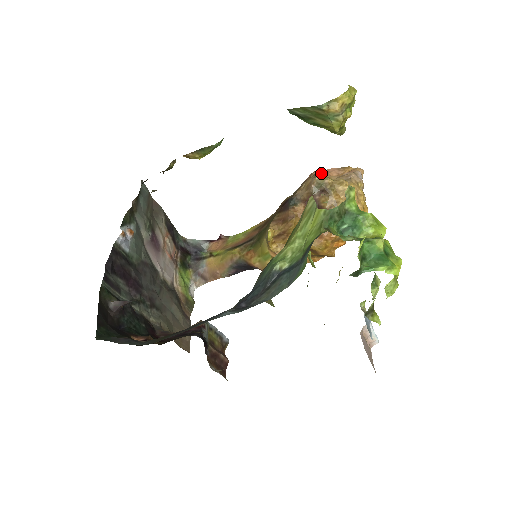
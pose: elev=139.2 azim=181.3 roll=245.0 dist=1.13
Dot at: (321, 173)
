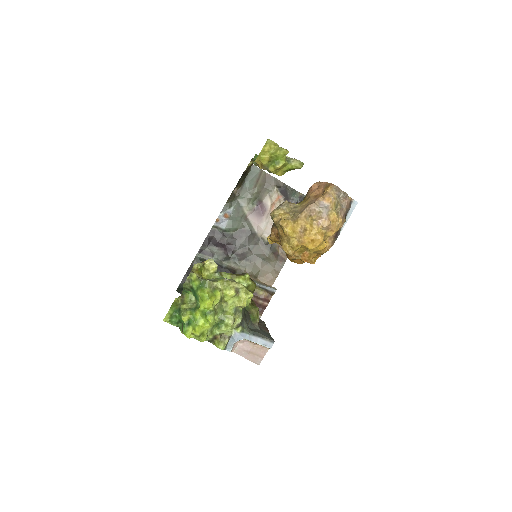
Dot at: (283, 205)
